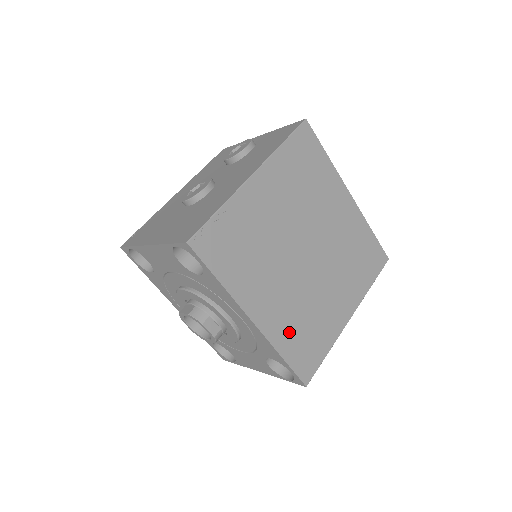
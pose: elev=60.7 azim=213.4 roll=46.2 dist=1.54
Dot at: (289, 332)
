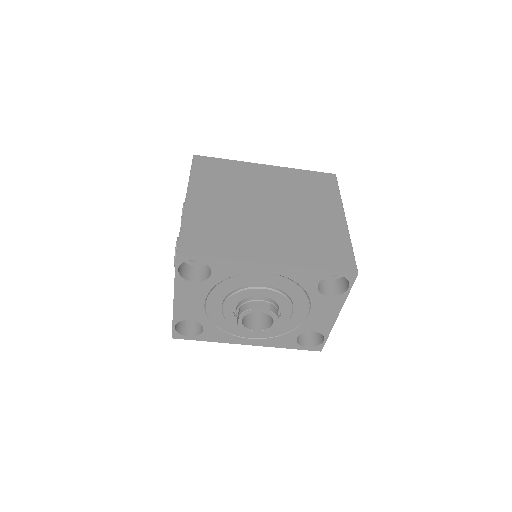
Dot at: (305, 253)
